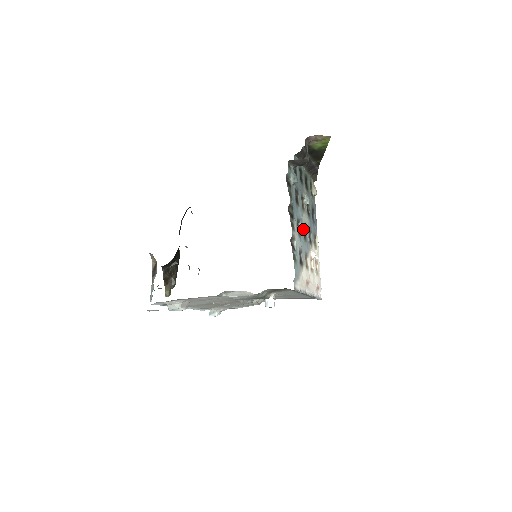
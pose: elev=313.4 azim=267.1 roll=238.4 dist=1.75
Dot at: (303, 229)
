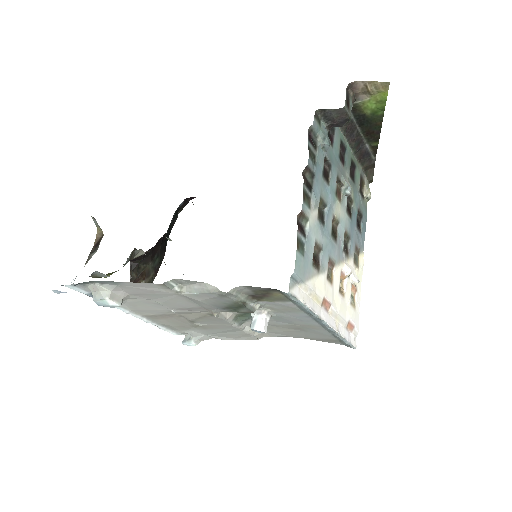
Dot at: (333, 224)
